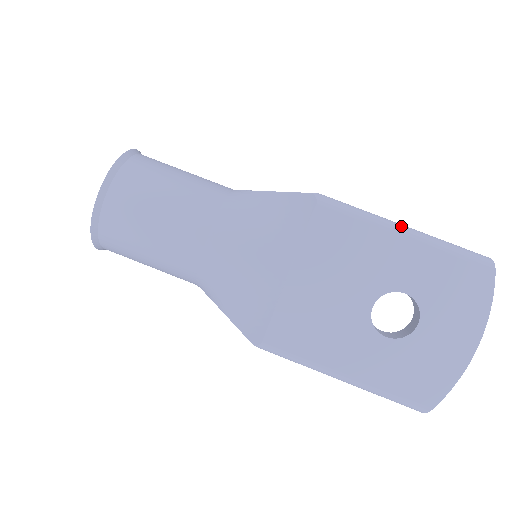
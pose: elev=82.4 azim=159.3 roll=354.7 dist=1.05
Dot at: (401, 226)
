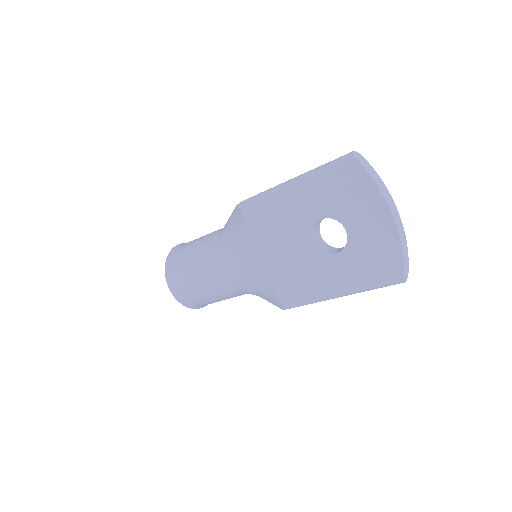
Dot at: (288, 182)
